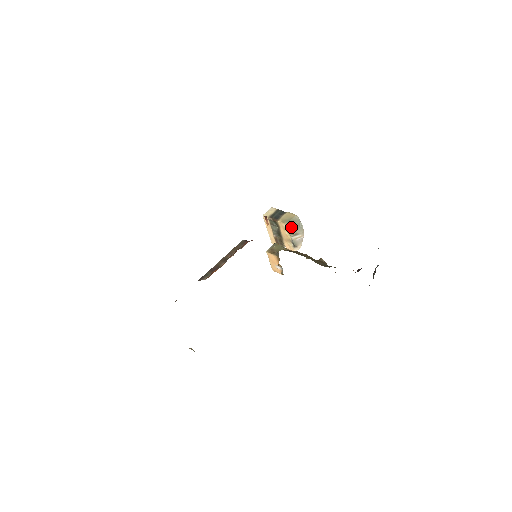
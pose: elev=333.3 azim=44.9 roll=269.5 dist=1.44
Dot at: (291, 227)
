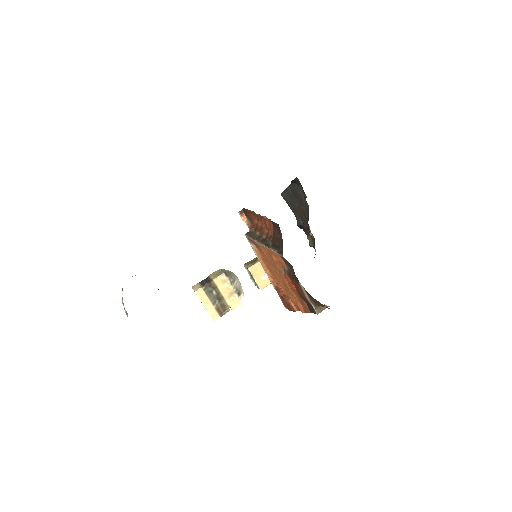
Dot at: (227, 275)
